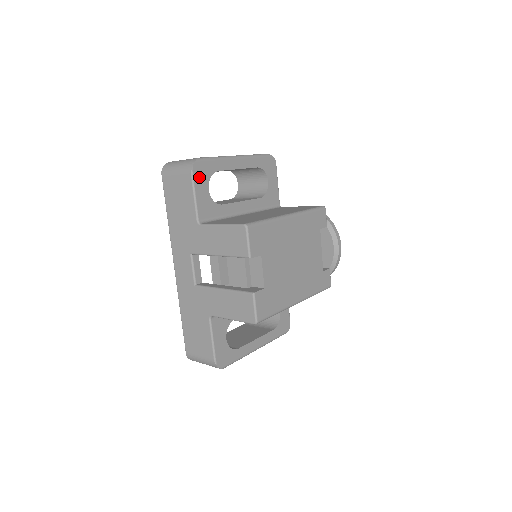
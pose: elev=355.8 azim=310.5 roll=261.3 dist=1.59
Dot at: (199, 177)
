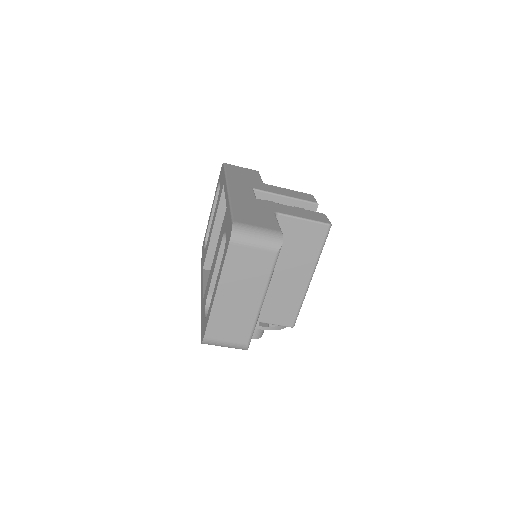
Dot at: occluded
